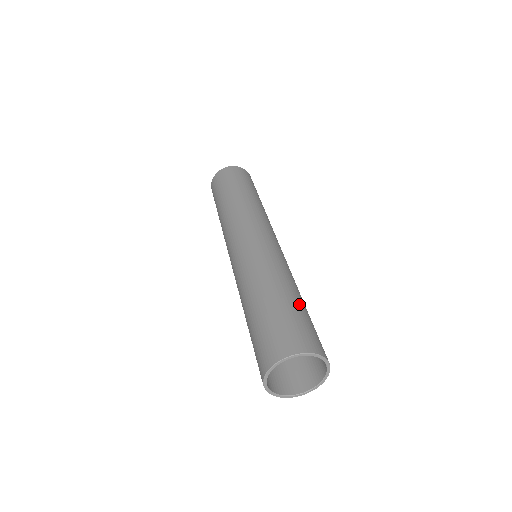
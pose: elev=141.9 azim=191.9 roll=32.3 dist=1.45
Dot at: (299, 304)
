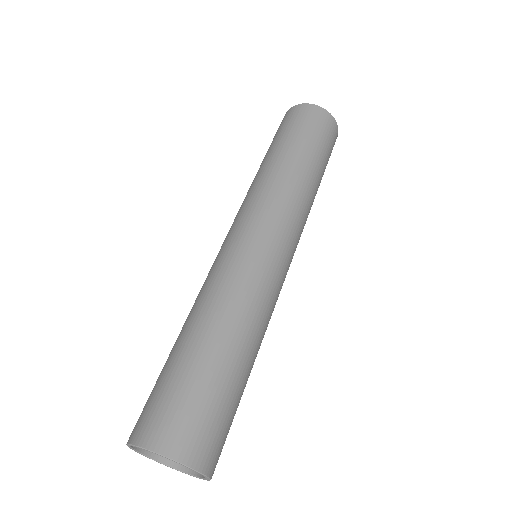
Dot at: (244, 388)
